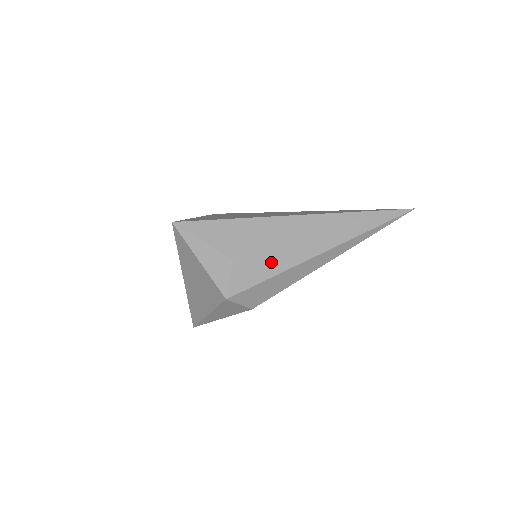
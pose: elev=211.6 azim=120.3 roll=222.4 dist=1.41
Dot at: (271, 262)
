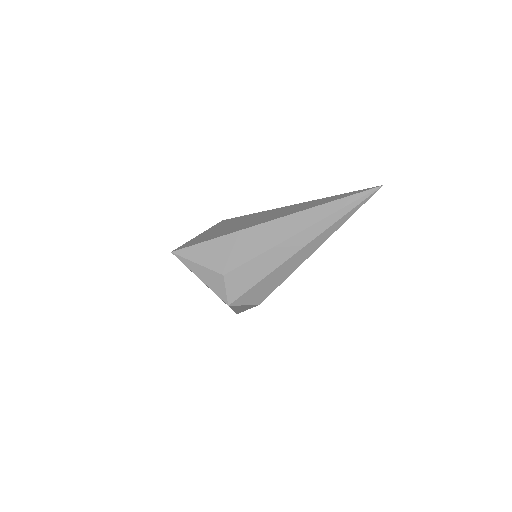
Dot at: (256, 269)
